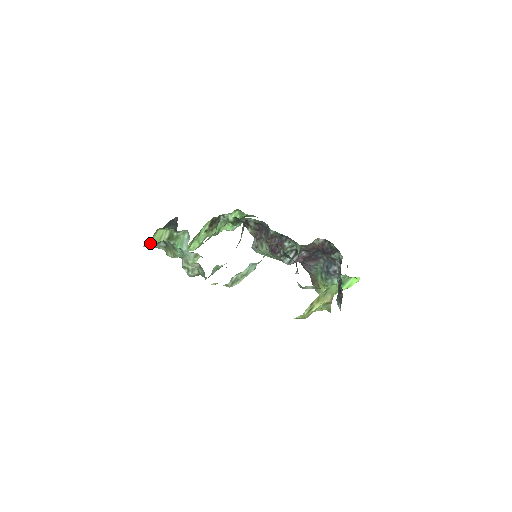
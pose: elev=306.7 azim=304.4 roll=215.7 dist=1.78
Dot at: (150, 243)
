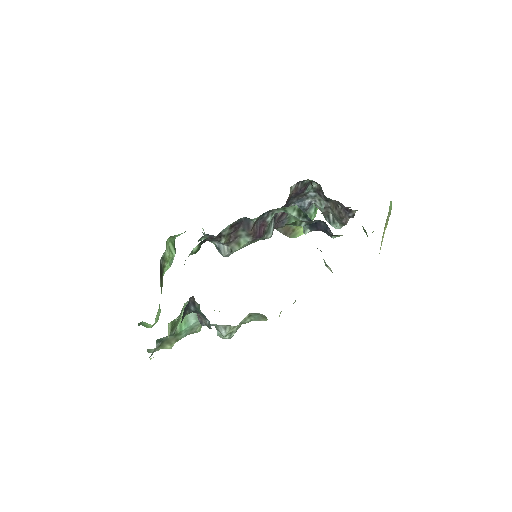
Dot at: occluded
